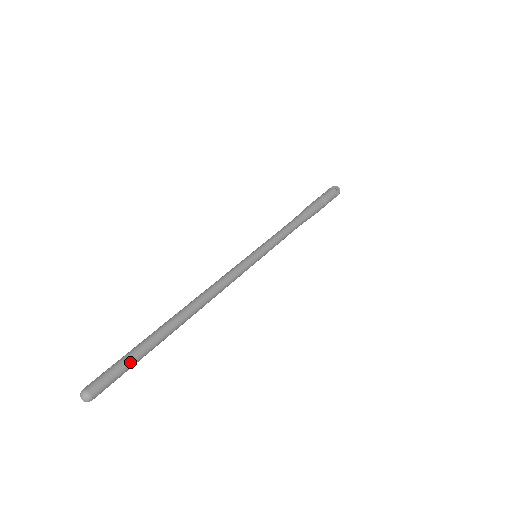
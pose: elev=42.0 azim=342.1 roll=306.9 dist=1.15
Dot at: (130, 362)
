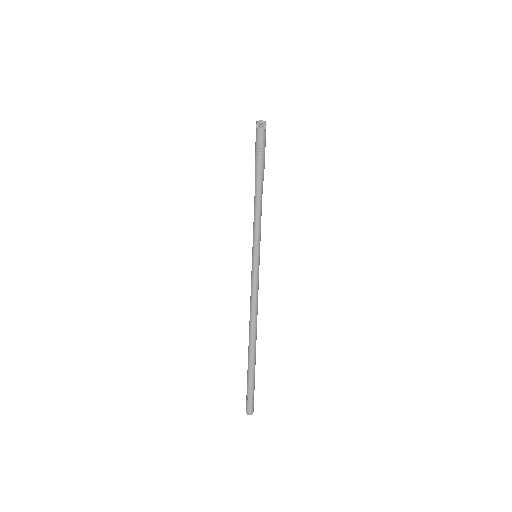
Dot at: occluded
